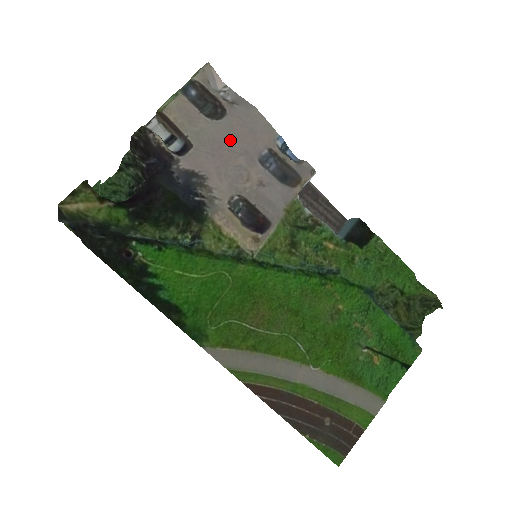
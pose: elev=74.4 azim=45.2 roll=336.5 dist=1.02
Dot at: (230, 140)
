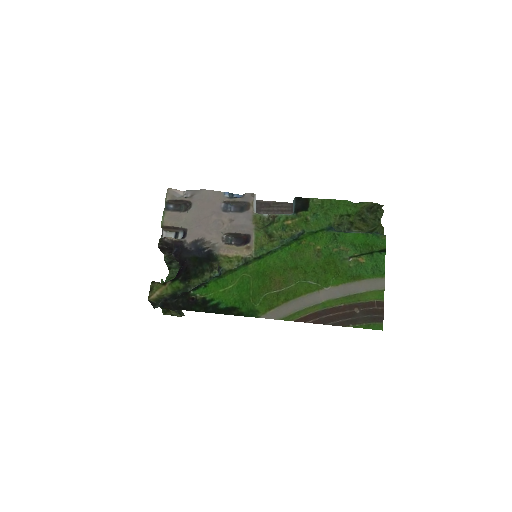
Dot at: (202, 213)
